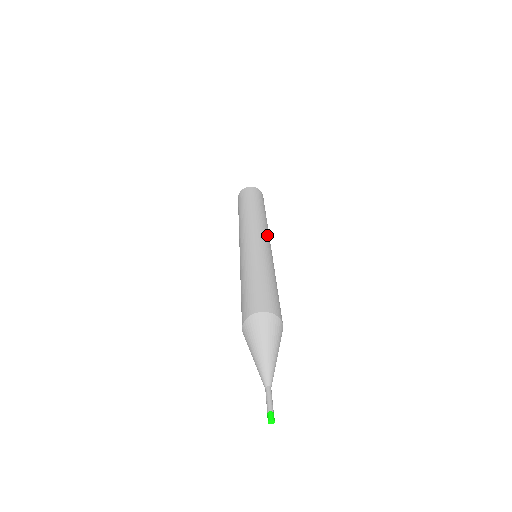
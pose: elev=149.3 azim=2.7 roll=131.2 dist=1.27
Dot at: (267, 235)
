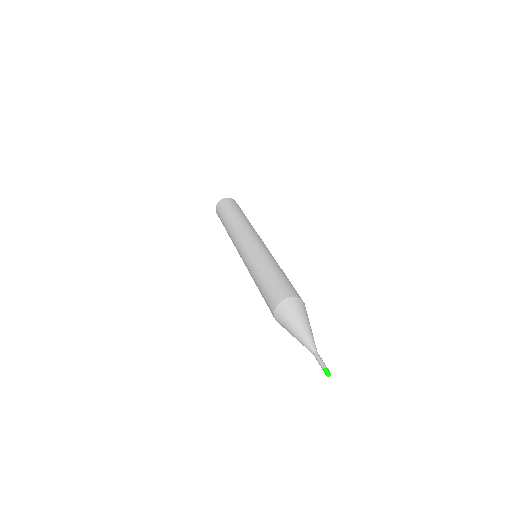
Dot at: occluded
